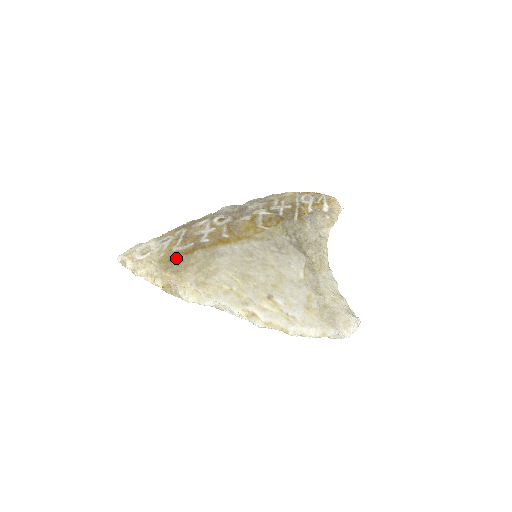
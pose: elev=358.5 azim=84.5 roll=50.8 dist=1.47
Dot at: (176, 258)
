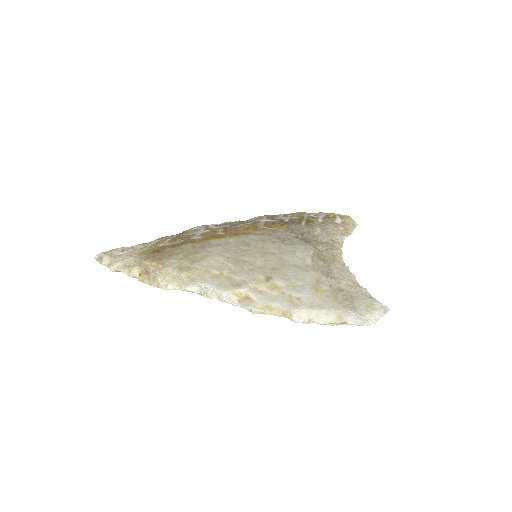
Dot at: (160, 250)
